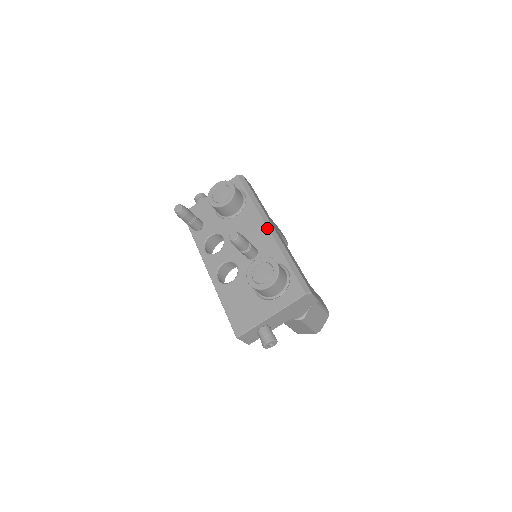
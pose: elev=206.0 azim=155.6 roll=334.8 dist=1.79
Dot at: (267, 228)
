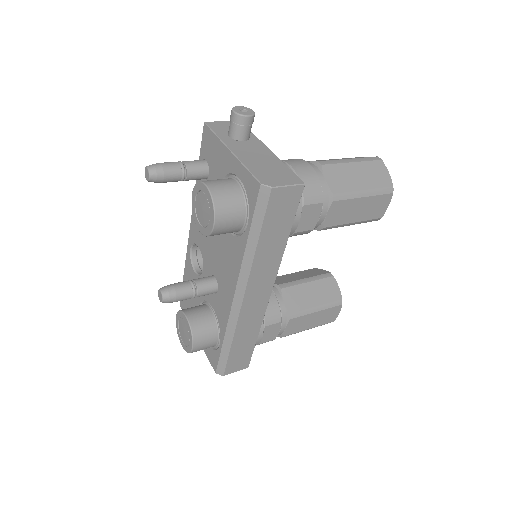
Dot at: (233, 294)
